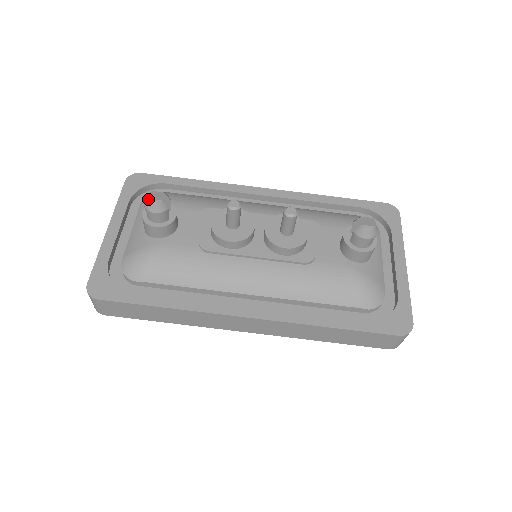
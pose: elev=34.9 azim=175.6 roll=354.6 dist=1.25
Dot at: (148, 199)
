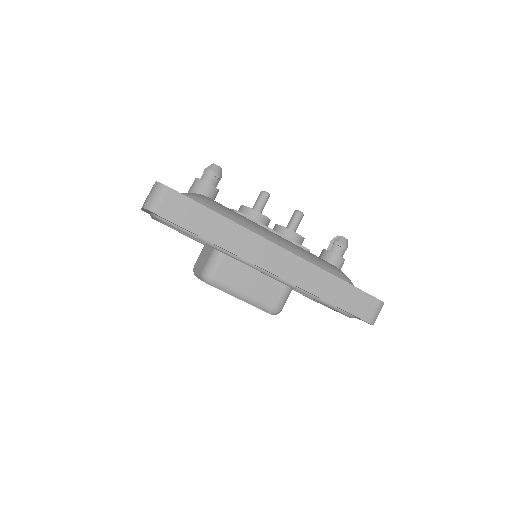
Dot at: occluded
